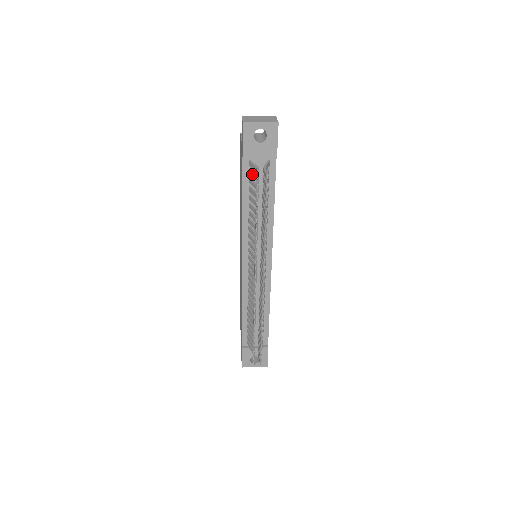
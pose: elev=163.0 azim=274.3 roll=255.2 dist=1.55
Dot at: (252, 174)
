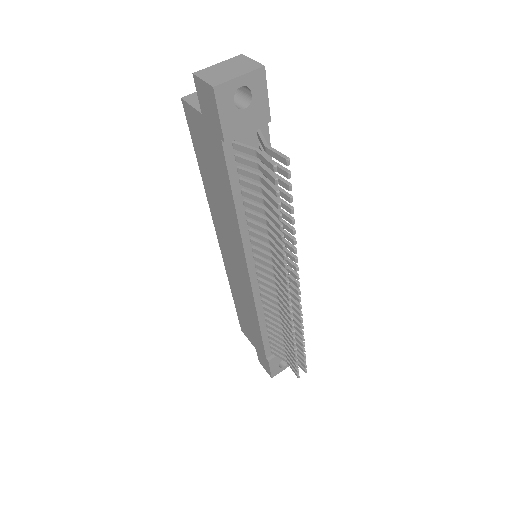
Dot at: (245, 161)
